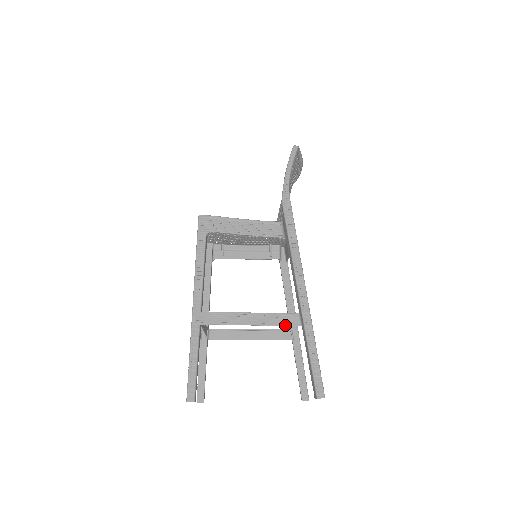
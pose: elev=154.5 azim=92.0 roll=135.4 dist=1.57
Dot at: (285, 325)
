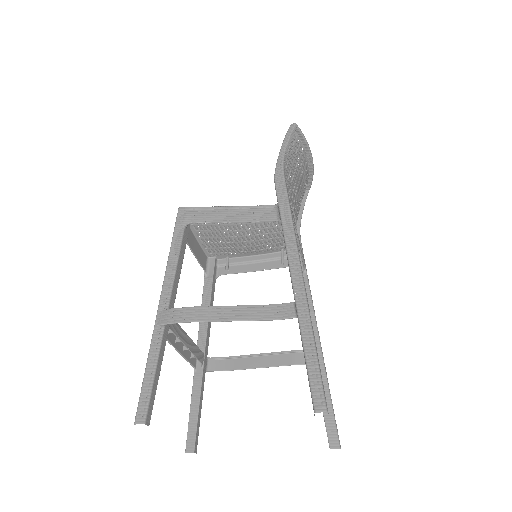
Dot at: (275, 318)
